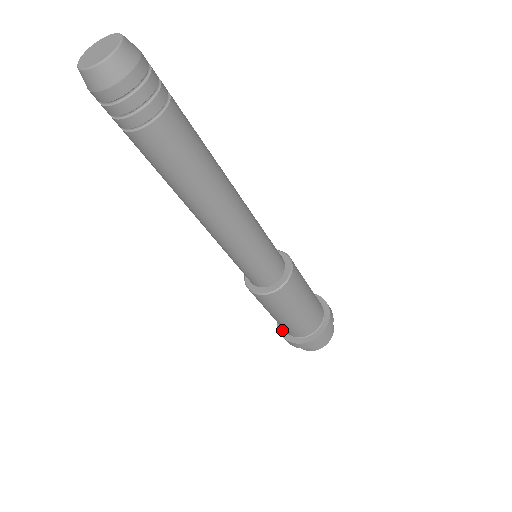
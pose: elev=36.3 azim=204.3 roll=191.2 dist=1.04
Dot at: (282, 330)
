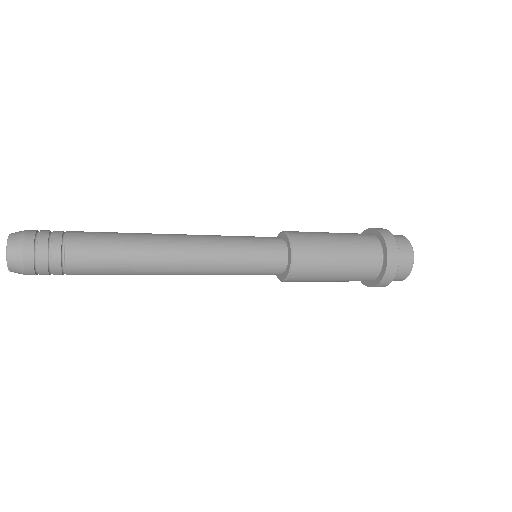
Dot at: occluded
